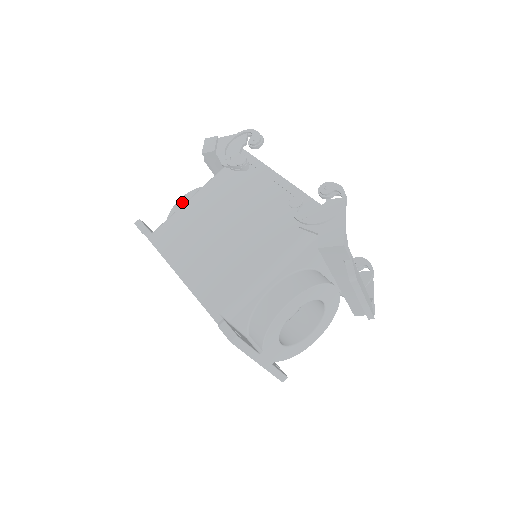
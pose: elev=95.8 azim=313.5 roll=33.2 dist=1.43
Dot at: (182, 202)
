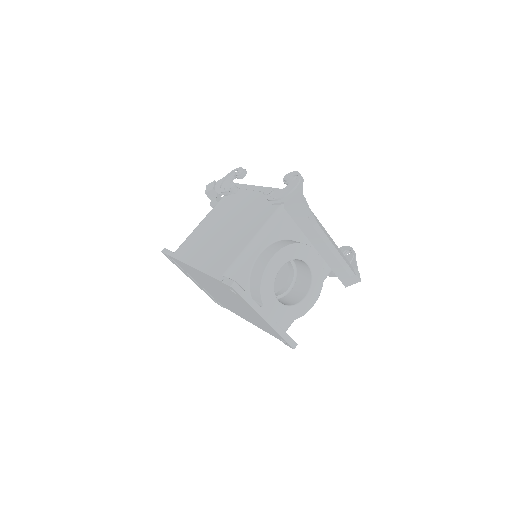
Dot at: occluded
